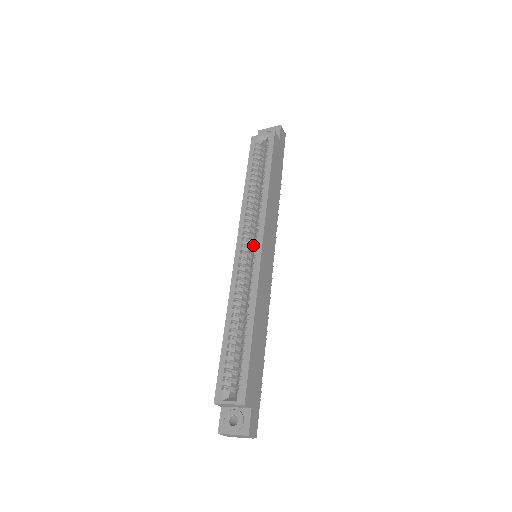
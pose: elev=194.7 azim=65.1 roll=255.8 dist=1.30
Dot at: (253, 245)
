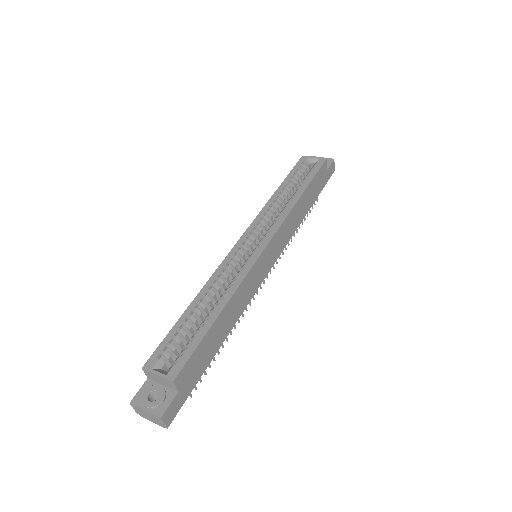
Dot at: occluded
